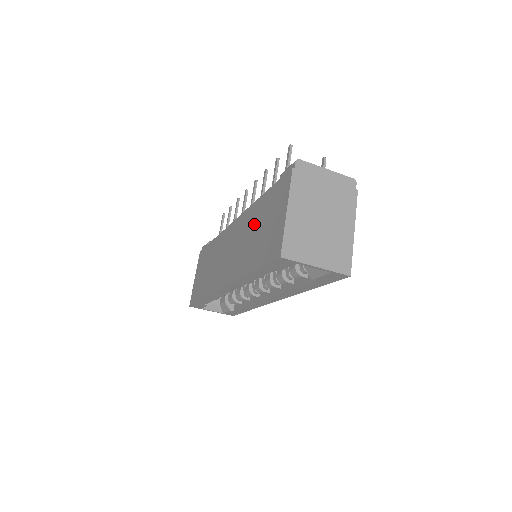
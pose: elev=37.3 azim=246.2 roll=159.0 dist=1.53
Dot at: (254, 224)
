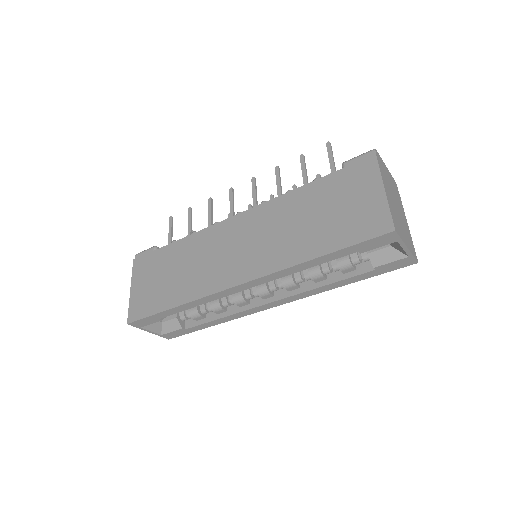
Dot at: (303, 210)
